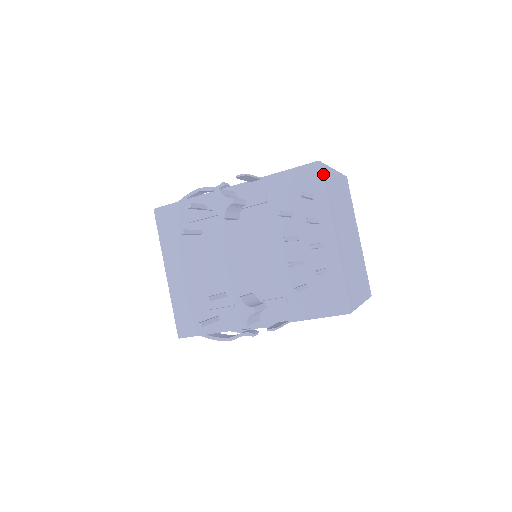
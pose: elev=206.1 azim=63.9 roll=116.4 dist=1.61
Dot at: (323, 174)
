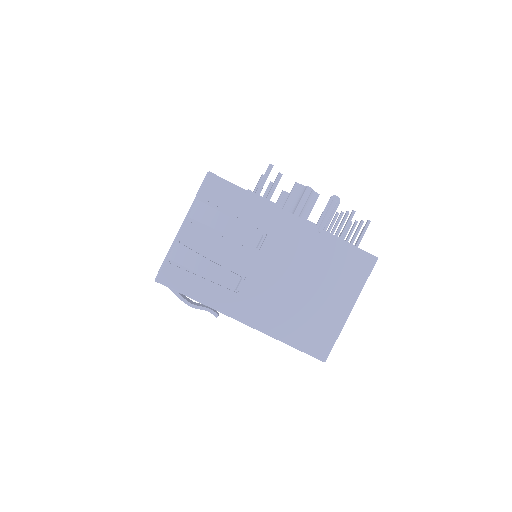
Dot at: occluded
